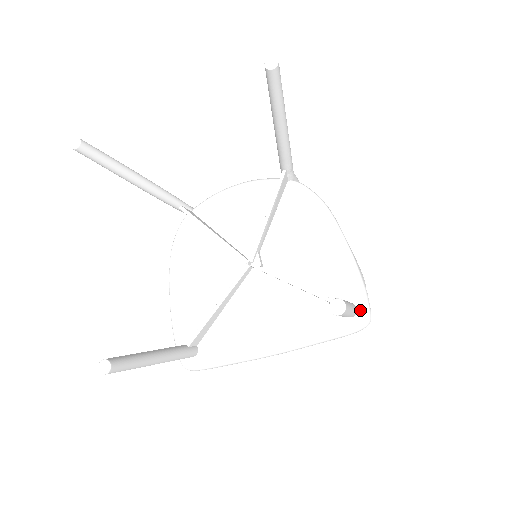
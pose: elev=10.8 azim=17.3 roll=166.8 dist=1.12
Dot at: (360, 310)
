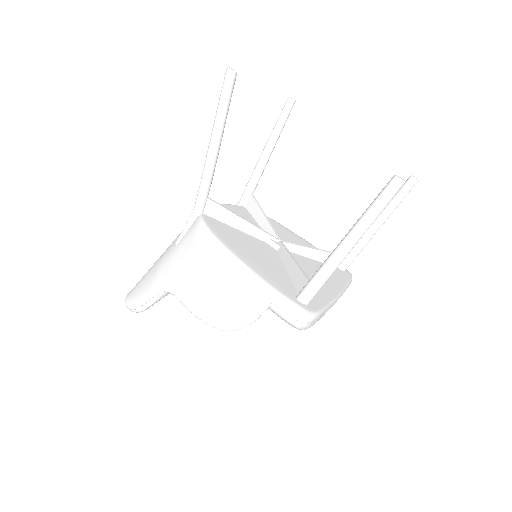
Dot at: occluded
